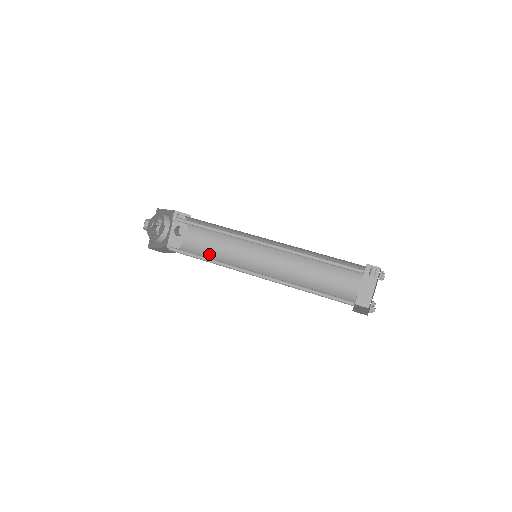
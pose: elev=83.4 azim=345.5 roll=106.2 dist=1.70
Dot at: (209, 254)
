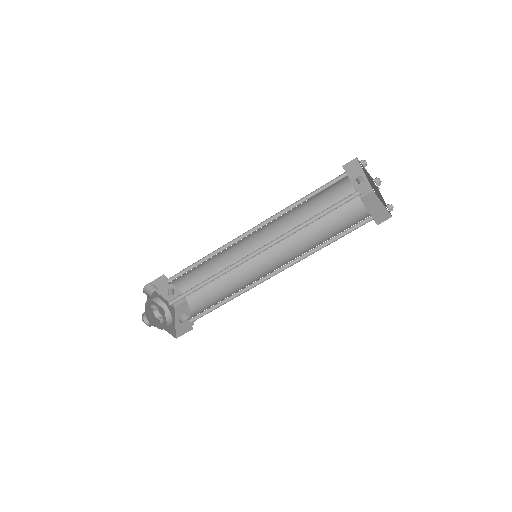
Dot at: (217, 303)
